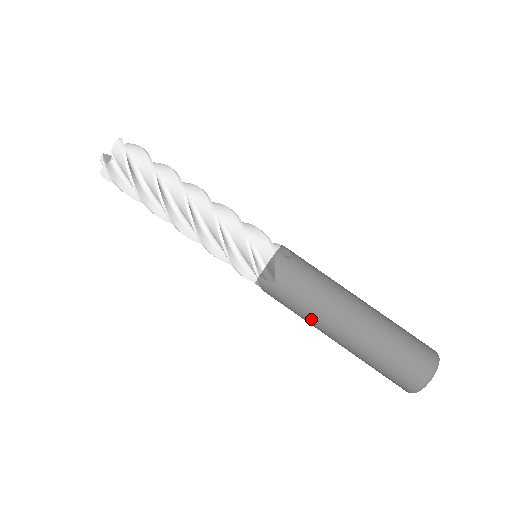
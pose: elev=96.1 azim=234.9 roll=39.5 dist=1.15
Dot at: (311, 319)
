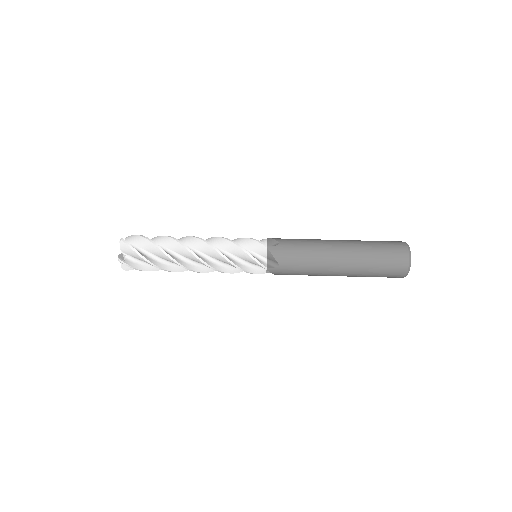
Dot at: (316, 273)
